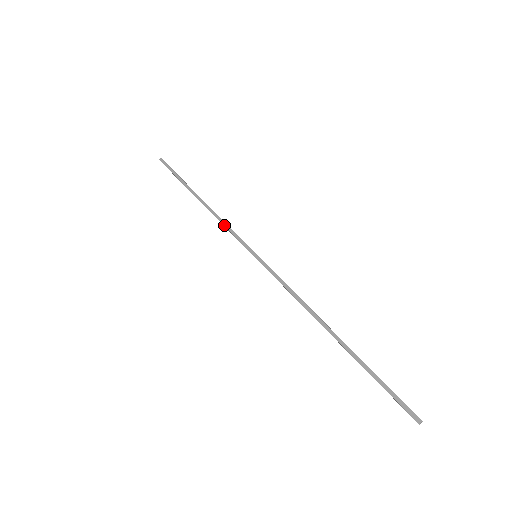
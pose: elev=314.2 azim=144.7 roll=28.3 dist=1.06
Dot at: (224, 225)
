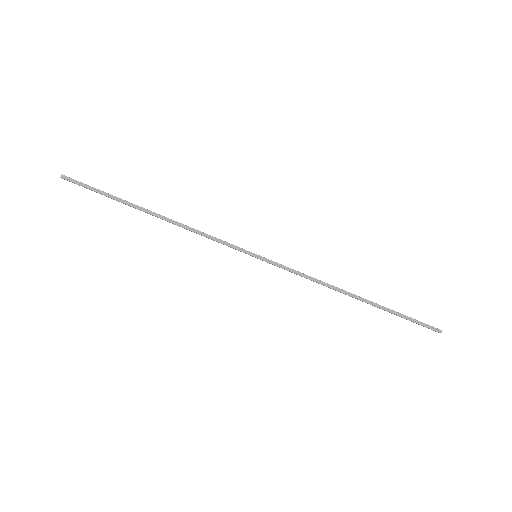
Dot at: (204, 236)
